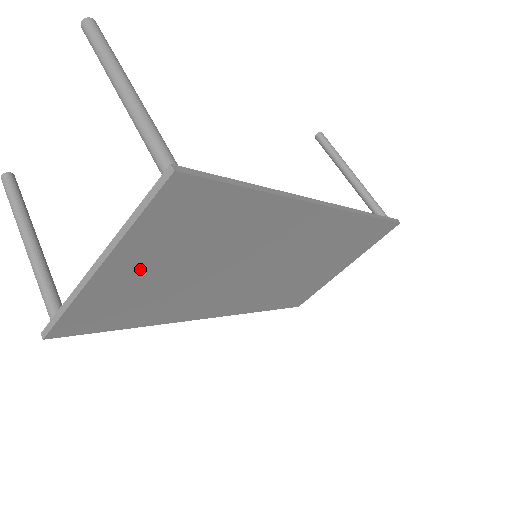
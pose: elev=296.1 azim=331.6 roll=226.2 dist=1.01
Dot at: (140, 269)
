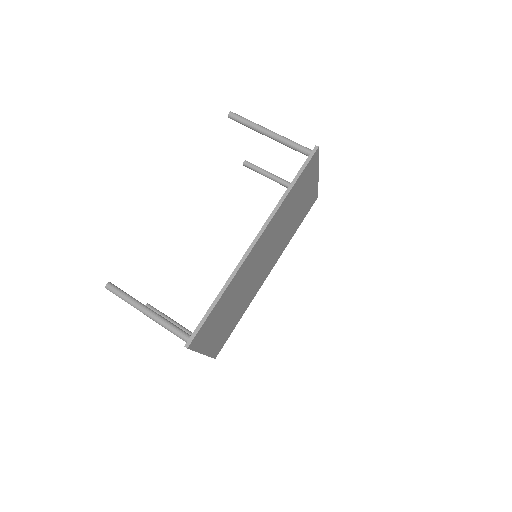
Dot at: (215, 336)
